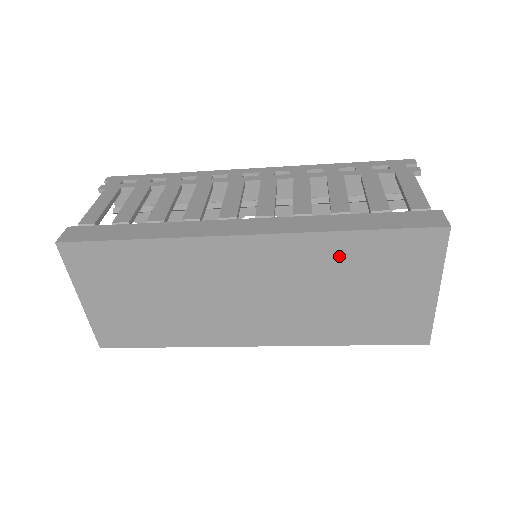
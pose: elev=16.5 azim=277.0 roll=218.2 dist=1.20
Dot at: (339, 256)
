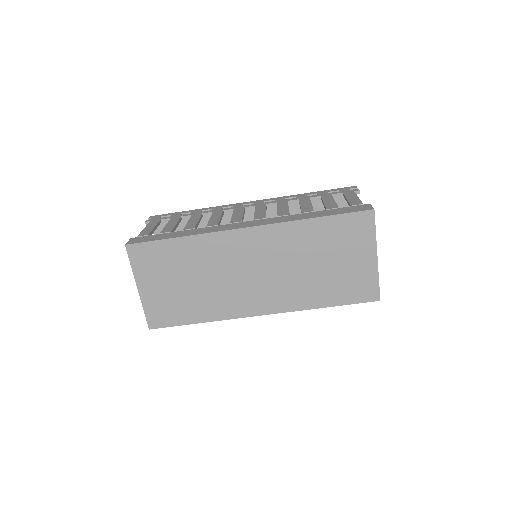
Dot at: (309, 237)
